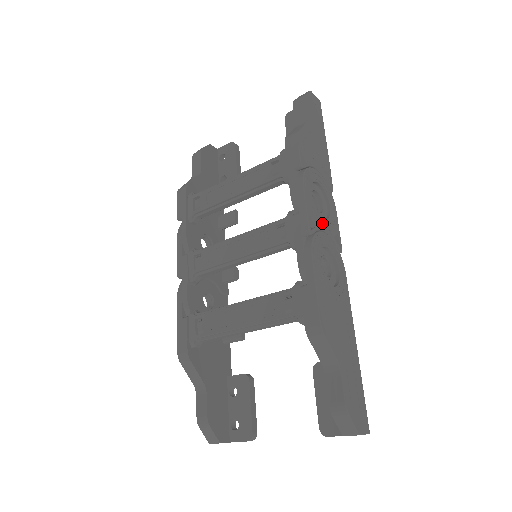
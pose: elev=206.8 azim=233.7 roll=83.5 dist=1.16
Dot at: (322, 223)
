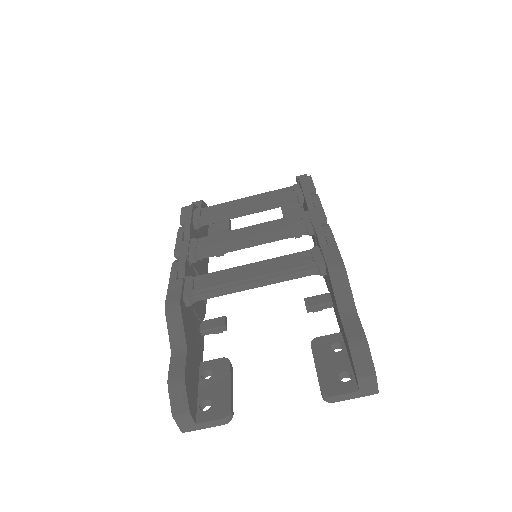
Dot at: occluded
